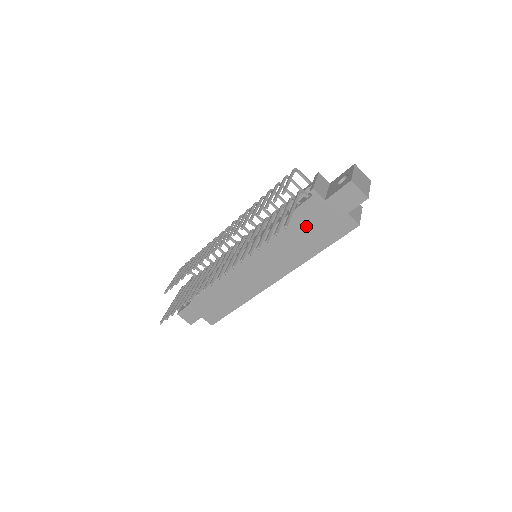
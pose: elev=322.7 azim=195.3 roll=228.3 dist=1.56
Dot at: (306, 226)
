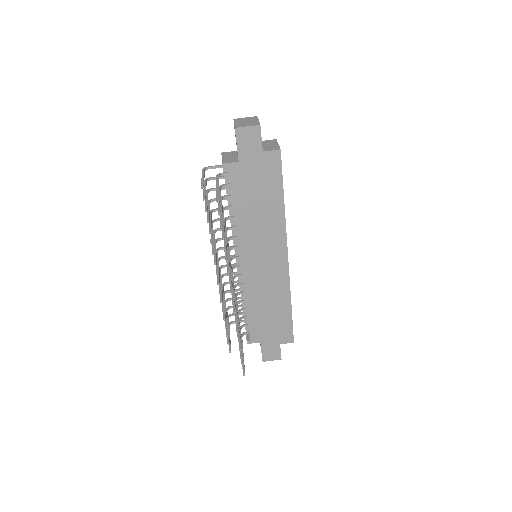
Dot at: (252, 193)
